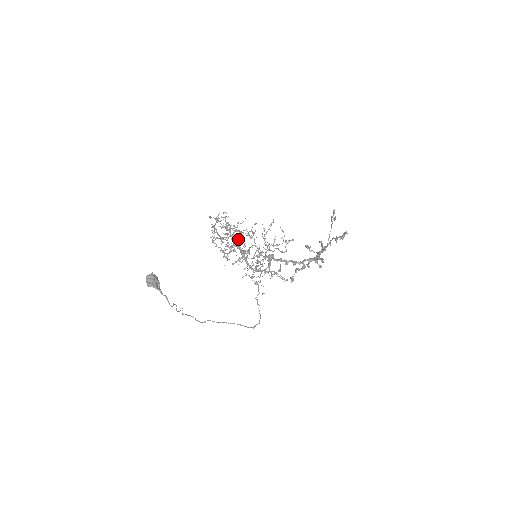
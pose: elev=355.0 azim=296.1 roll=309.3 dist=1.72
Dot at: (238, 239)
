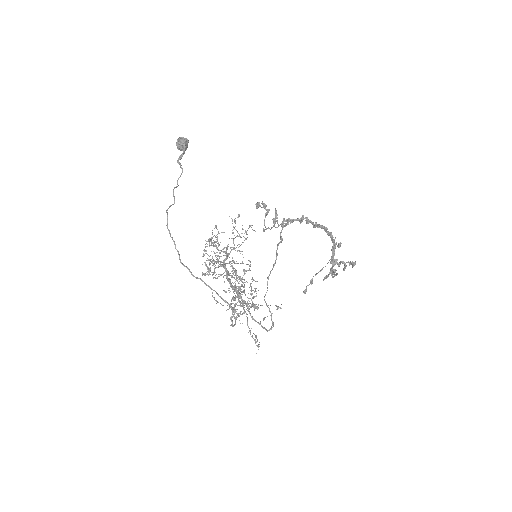
Dot at: (257, 208)
